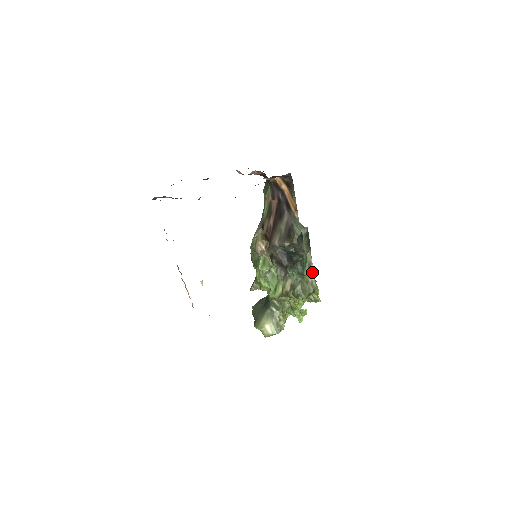
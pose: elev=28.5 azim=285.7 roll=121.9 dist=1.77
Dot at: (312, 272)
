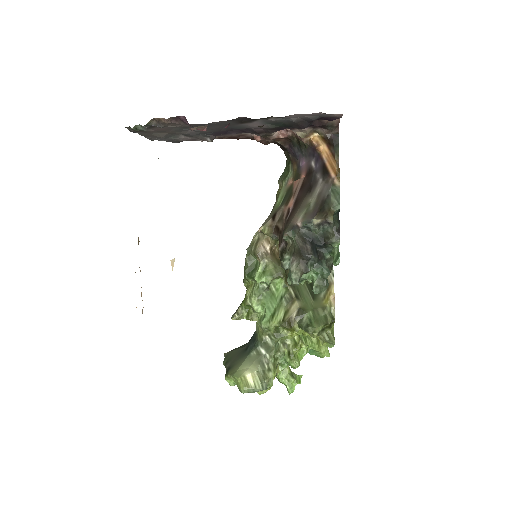
Dot at: (332, 295)
